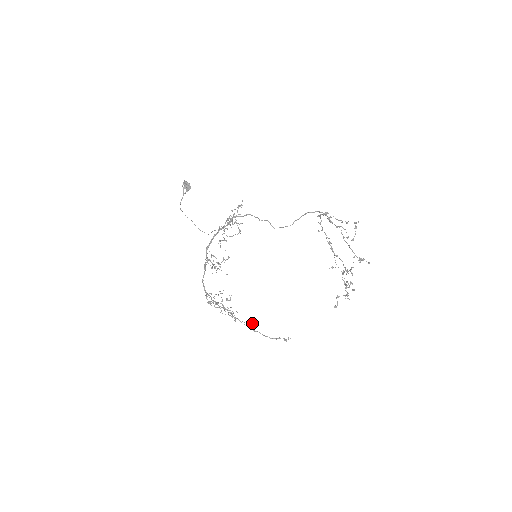
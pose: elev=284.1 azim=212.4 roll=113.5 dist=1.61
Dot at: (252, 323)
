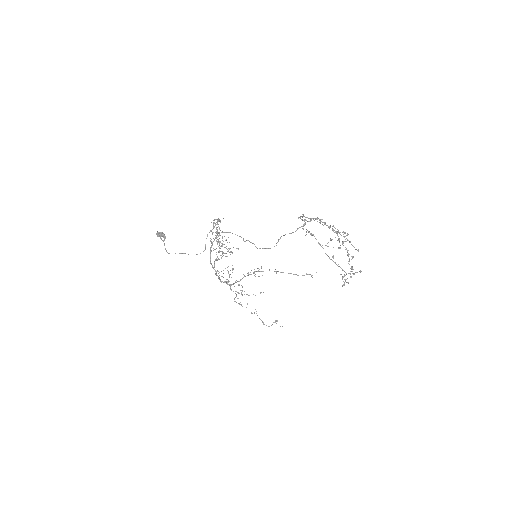
Dot at: occluded
